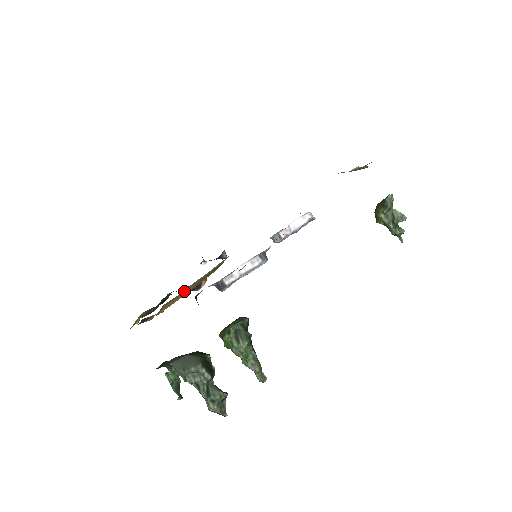
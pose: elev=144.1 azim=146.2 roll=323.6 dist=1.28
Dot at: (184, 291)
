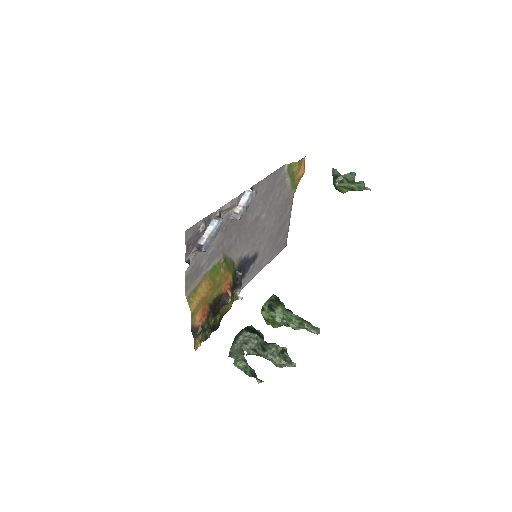
Dot at: (199, 285)
